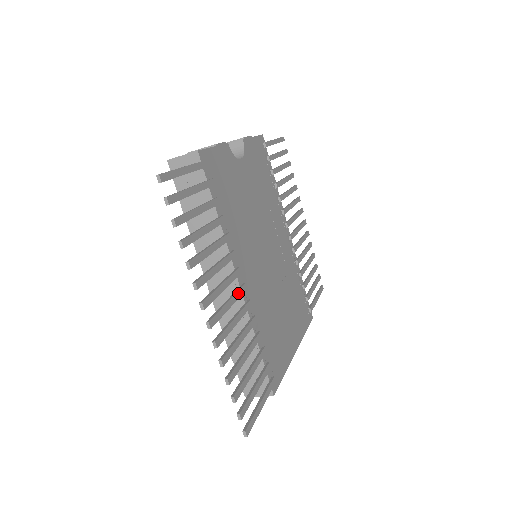
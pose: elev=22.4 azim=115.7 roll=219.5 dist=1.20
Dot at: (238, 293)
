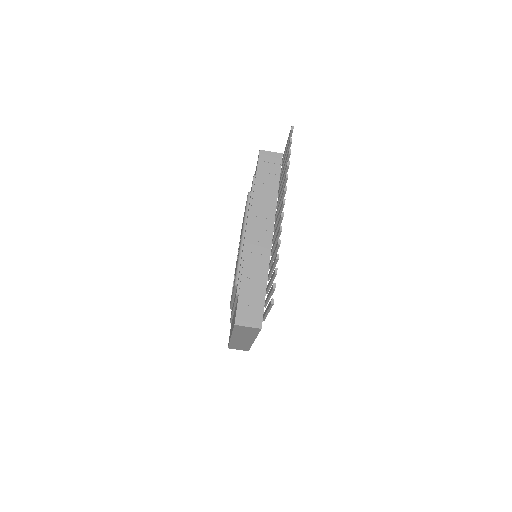
Dot at: occluded
